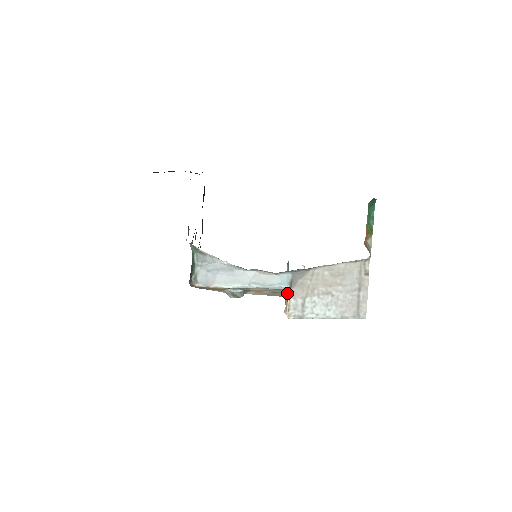
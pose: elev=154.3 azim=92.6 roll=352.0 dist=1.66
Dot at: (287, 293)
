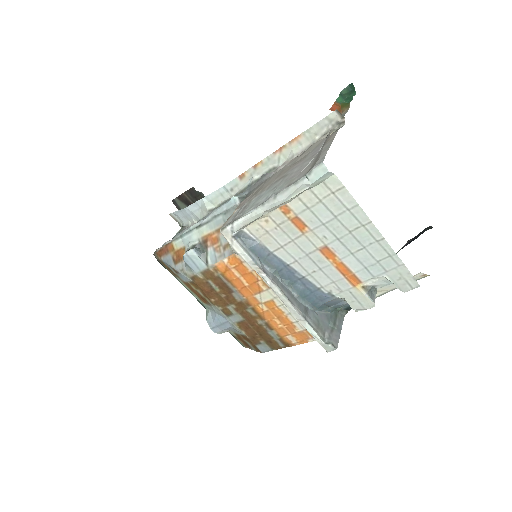
Dot at: occluded
